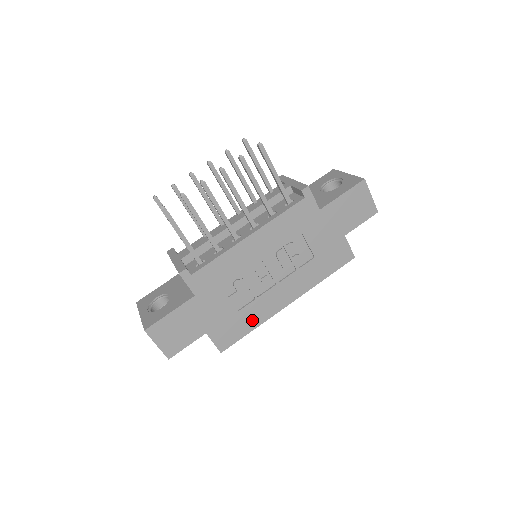
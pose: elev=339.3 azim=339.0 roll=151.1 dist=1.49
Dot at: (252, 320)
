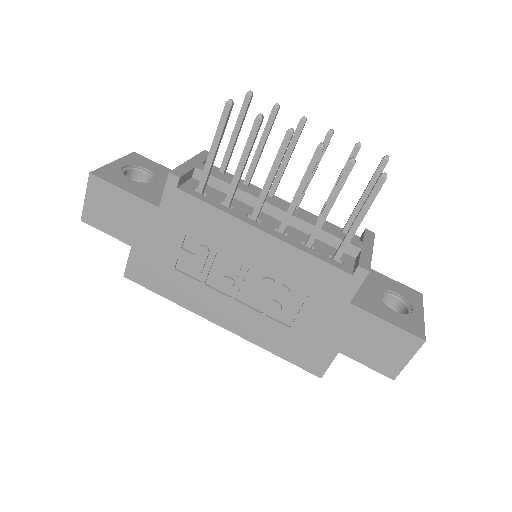
Dot at: (177, 292)
